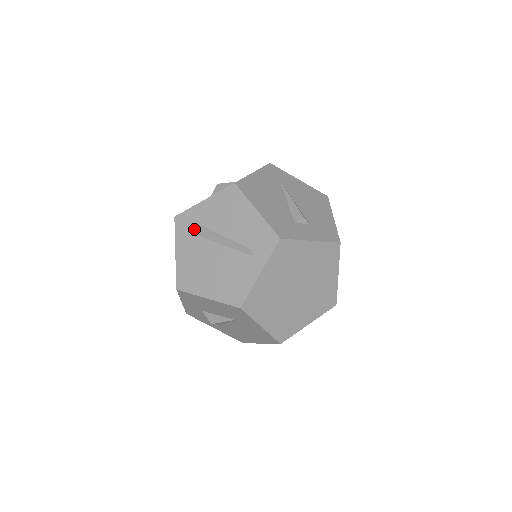
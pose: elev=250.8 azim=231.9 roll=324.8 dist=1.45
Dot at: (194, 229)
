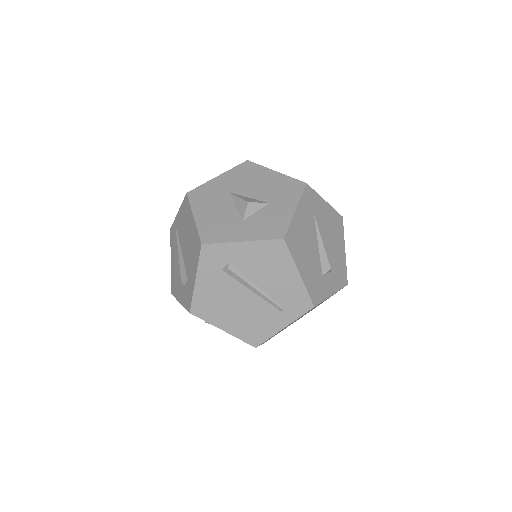
Dot at: (224, 266)
